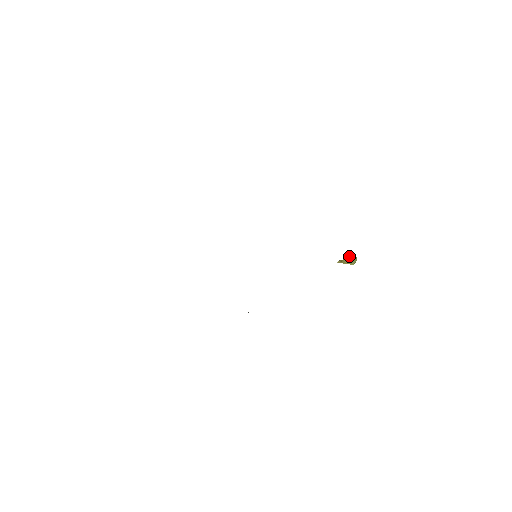
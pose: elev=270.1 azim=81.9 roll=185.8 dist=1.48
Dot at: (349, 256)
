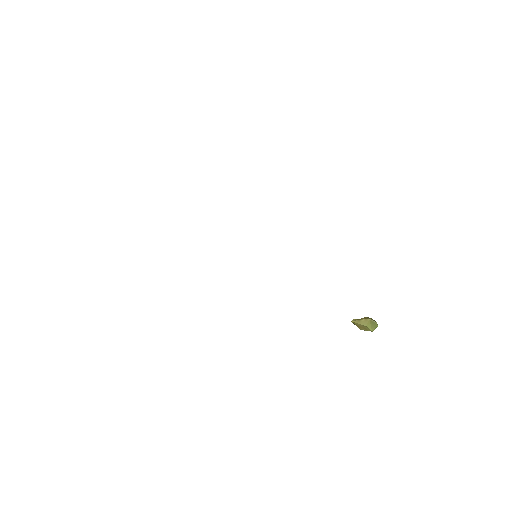
Dot at: occluded
